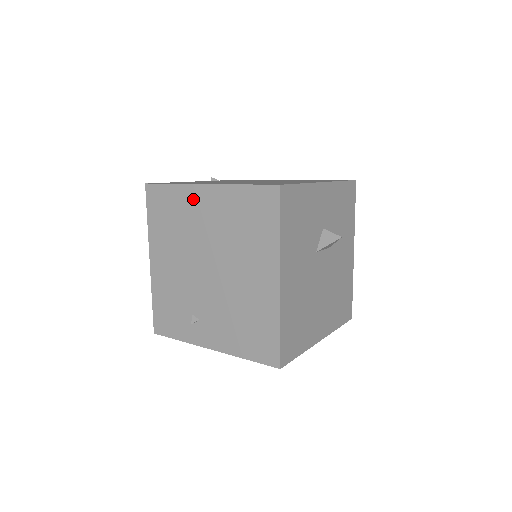
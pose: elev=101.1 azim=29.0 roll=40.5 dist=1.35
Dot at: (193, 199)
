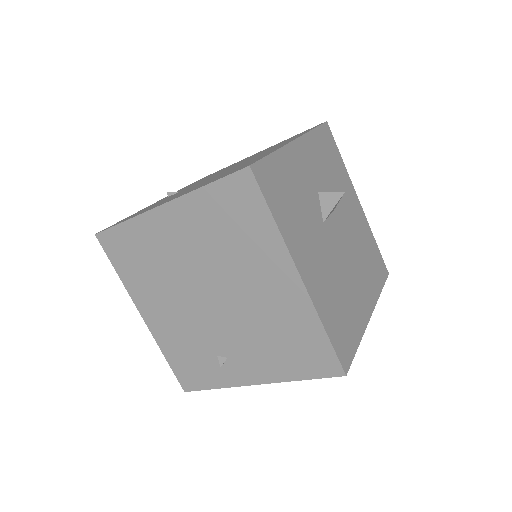
Dot at: (156, 228)
